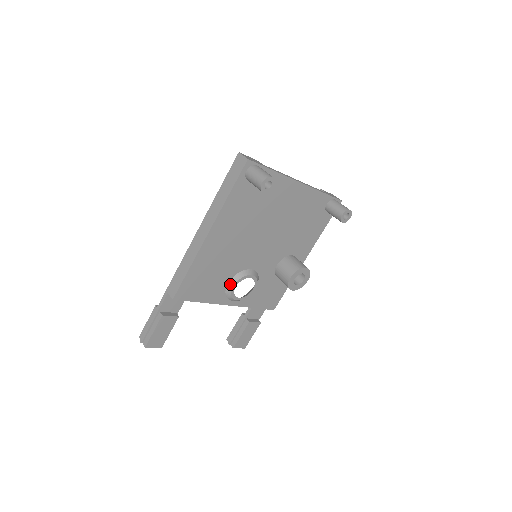
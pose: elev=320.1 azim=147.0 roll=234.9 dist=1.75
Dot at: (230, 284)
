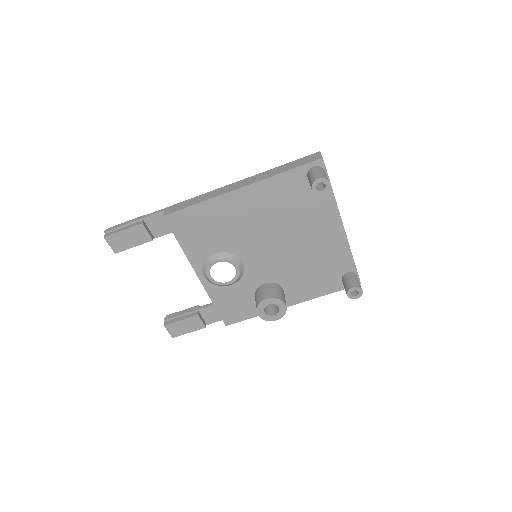
Dot at: (216, 255)
